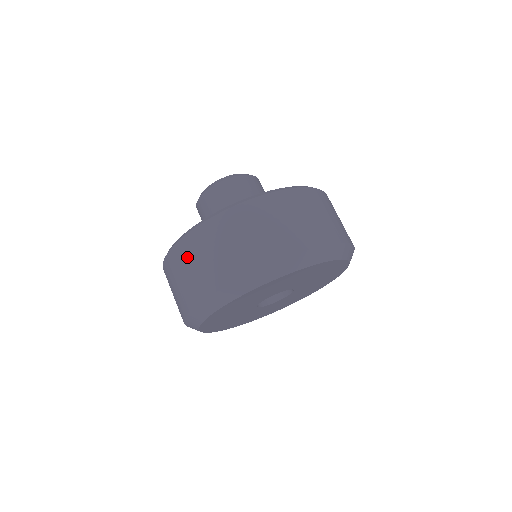
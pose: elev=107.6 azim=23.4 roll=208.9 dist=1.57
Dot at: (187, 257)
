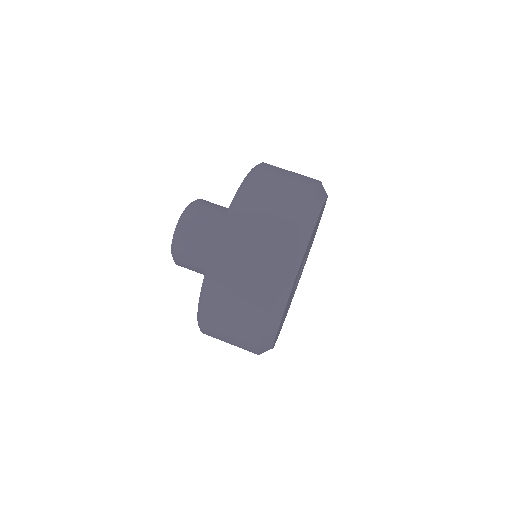
Dot at: (218, 321)
